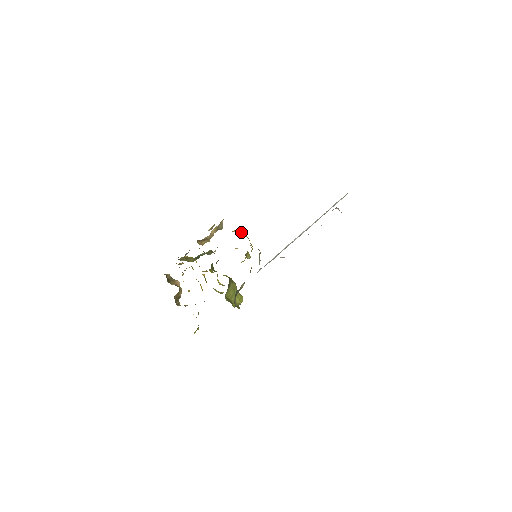
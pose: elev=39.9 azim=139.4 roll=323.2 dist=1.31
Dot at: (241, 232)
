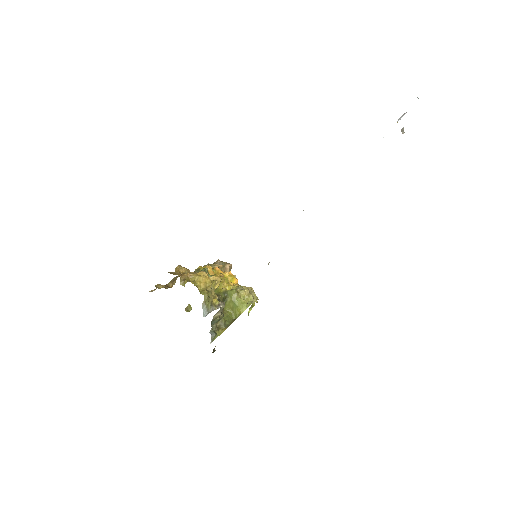
Dot at: (184, 281)
